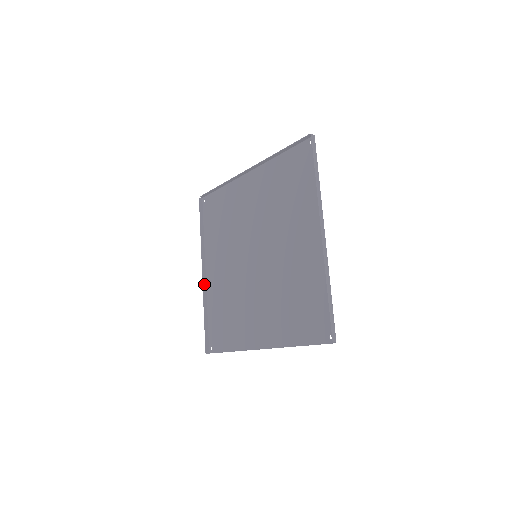
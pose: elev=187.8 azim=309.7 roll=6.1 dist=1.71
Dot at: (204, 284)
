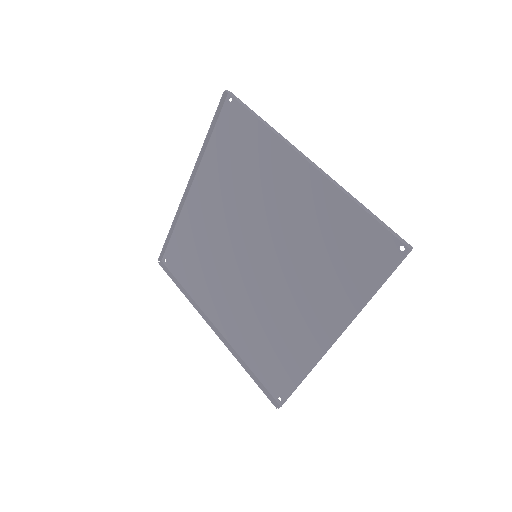
Dot at: (222, 339)
